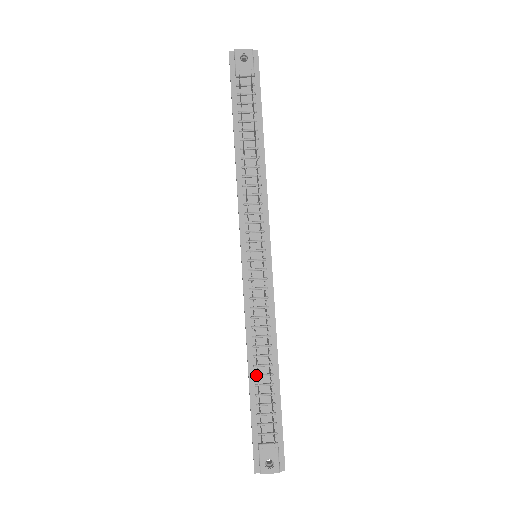
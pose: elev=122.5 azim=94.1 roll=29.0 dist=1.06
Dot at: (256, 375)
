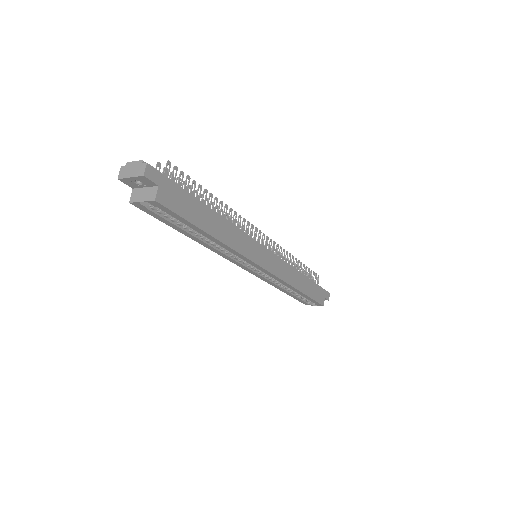
Dot at: occluded
